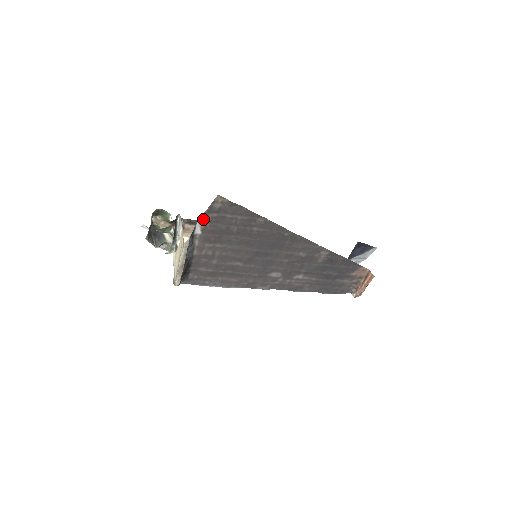
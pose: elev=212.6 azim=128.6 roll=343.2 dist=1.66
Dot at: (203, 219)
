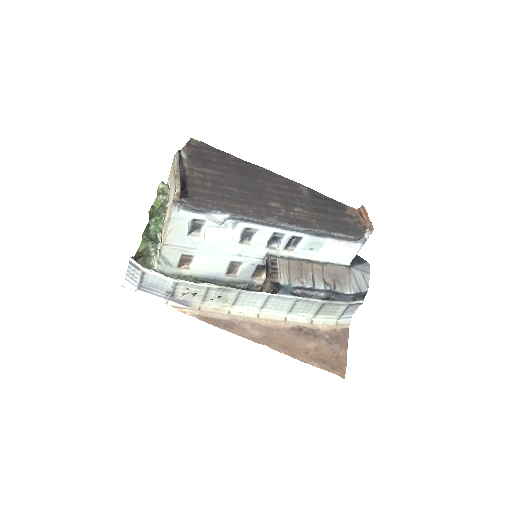
Dot at: (185, 150)
